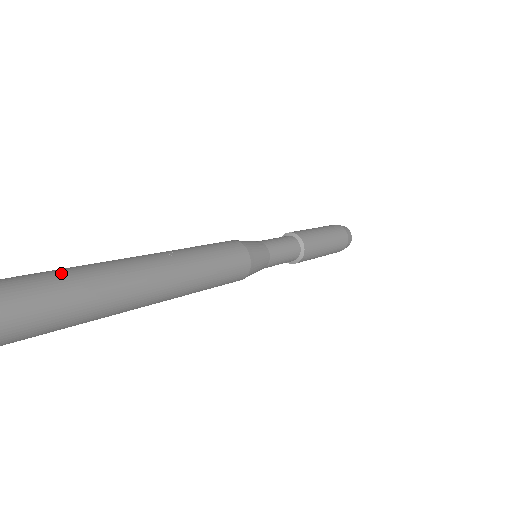
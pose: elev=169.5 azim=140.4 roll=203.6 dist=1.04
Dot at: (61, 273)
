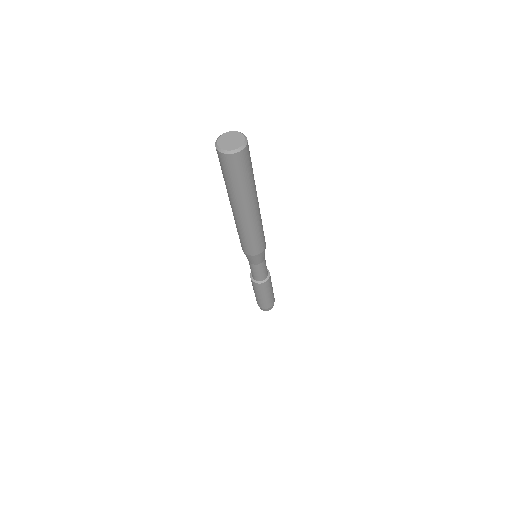
Dot at: occluded
